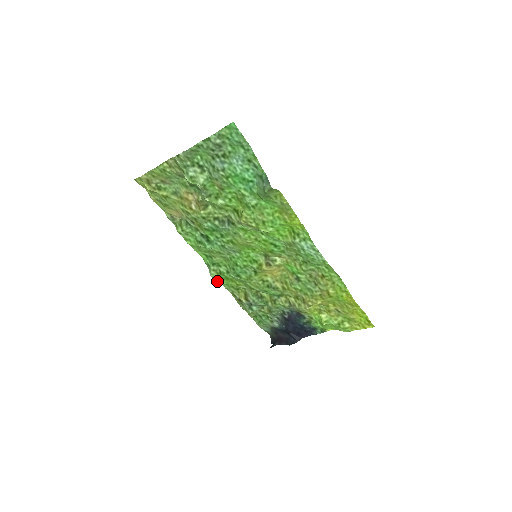
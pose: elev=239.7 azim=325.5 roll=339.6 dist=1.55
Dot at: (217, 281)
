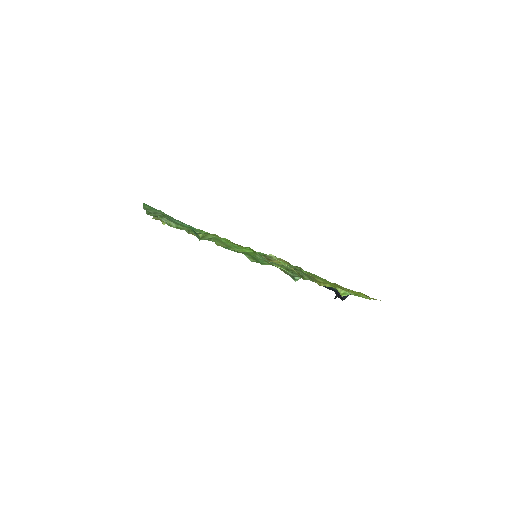
Dot at: occluded
